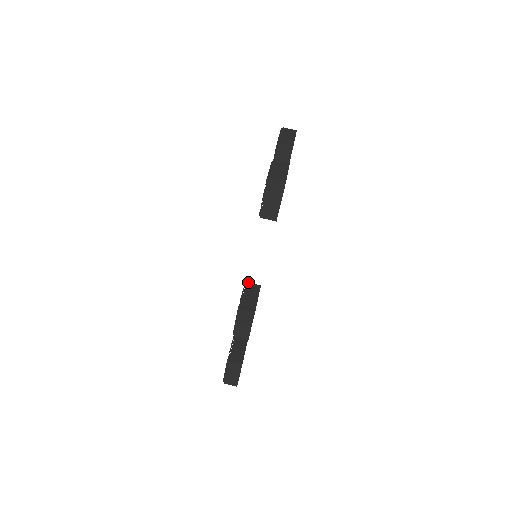
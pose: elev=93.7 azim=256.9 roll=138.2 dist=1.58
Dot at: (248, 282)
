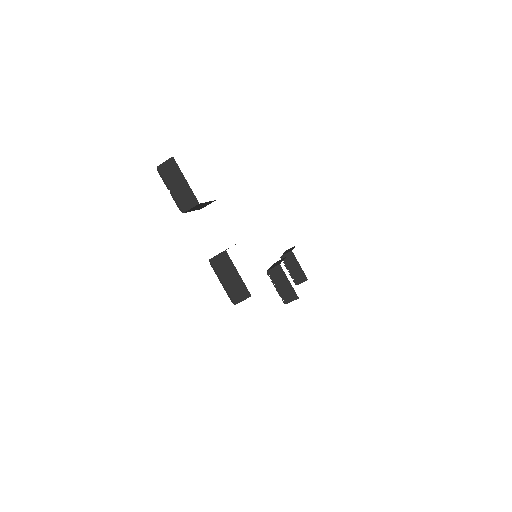
Dot at: (268, 270)
